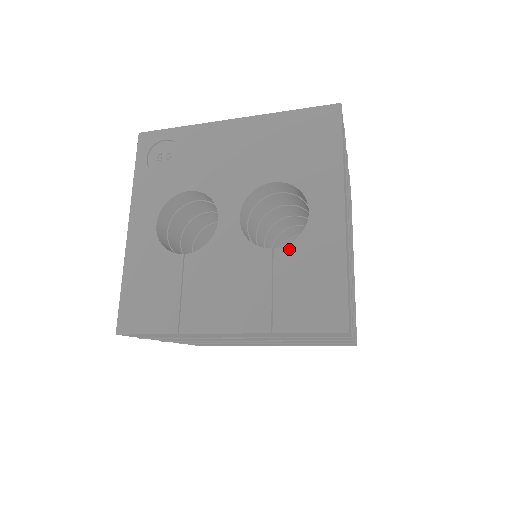
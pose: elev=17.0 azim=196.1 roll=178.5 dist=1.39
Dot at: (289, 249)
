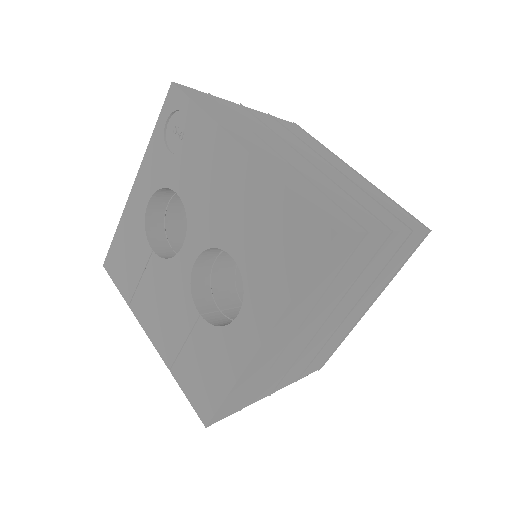
Dot at: (208, 328)
